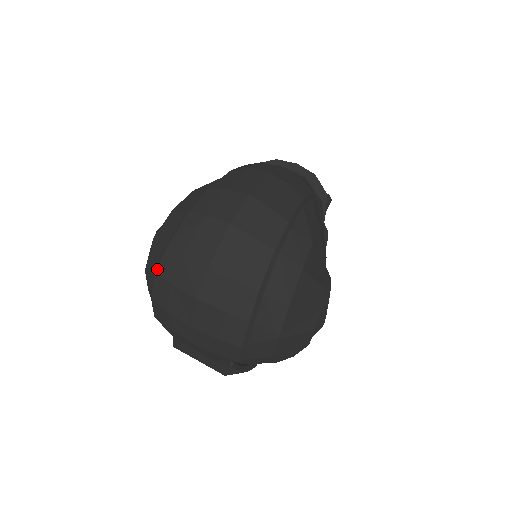
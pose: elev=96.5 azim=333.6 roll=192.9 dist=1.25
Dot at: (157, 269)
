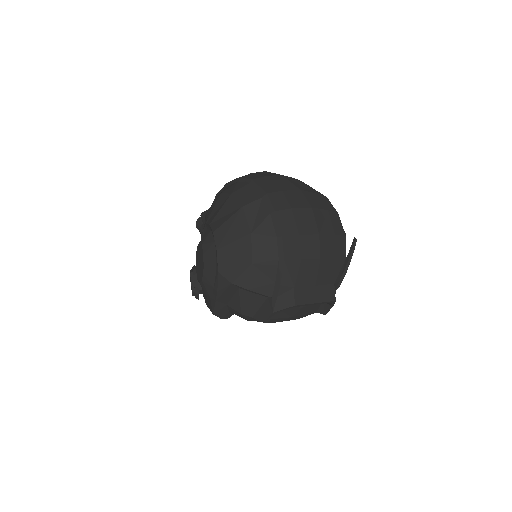
Dot at: (274, 208)
